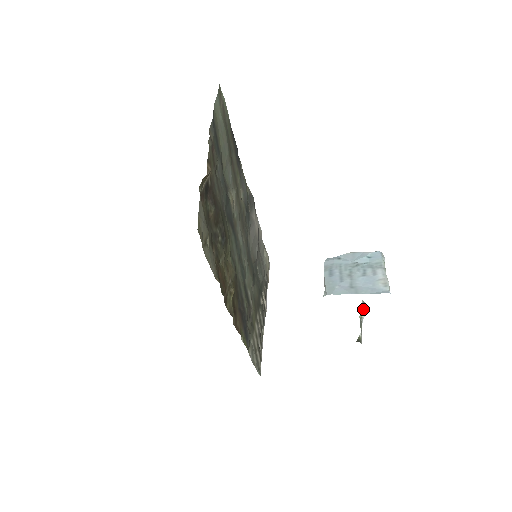
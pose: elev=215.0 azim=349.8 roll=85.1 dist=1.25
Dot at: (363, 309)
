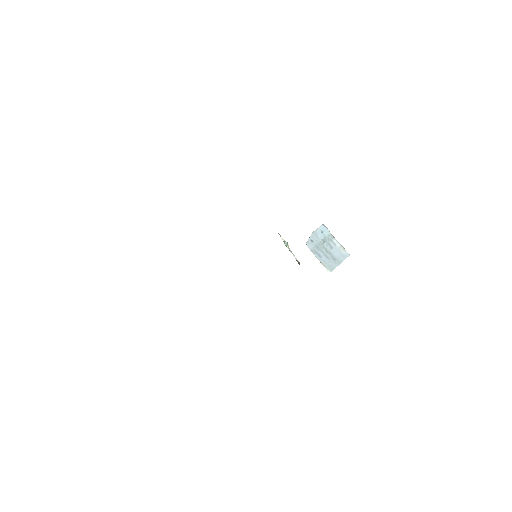
Dot at: (285, 241)
